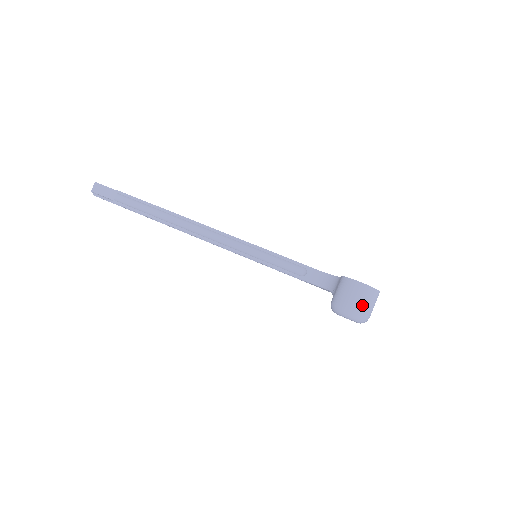
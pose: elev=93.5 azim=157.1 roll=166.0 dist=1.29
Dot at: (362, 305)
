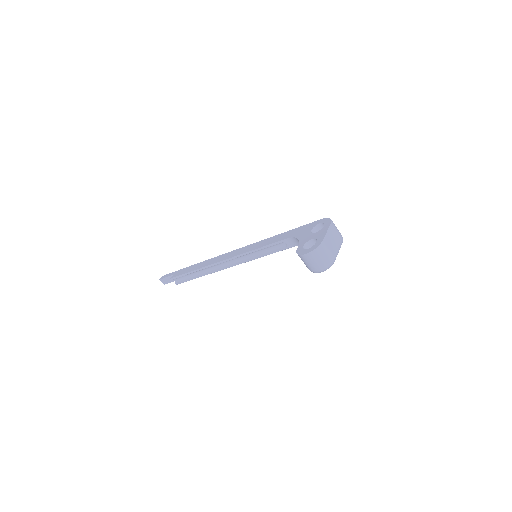
Dot at: (320, 263)
